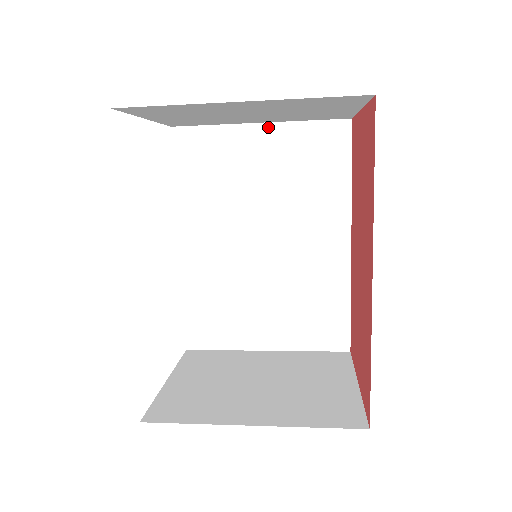
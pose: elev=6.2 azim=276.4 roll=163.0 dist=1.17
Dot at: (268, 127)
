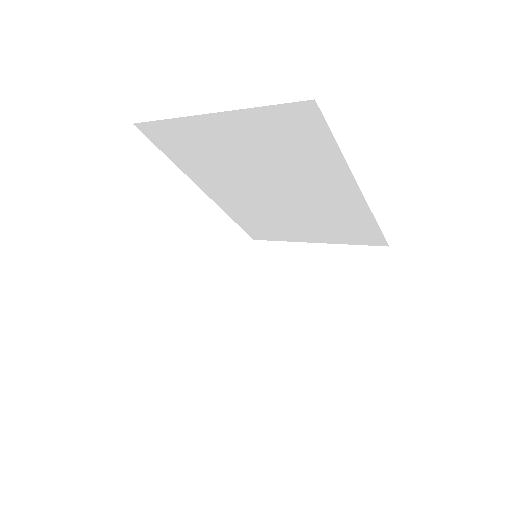
Dot at: (223, 116)
